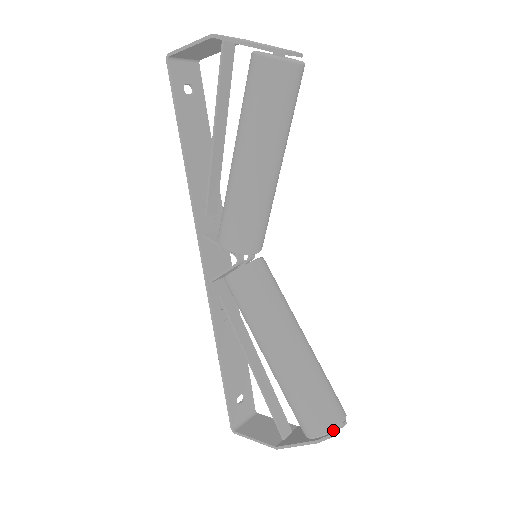
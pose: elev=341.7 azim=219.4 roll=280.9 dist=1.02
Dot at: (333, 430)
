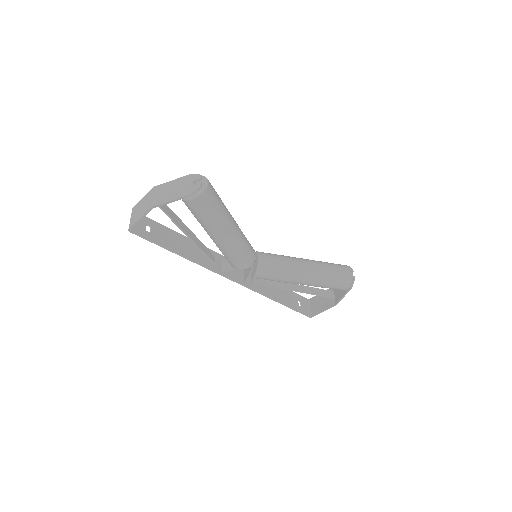
Dot at: (353, 279)
